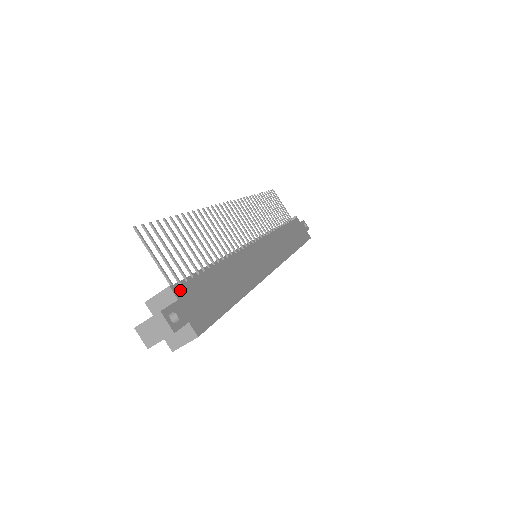
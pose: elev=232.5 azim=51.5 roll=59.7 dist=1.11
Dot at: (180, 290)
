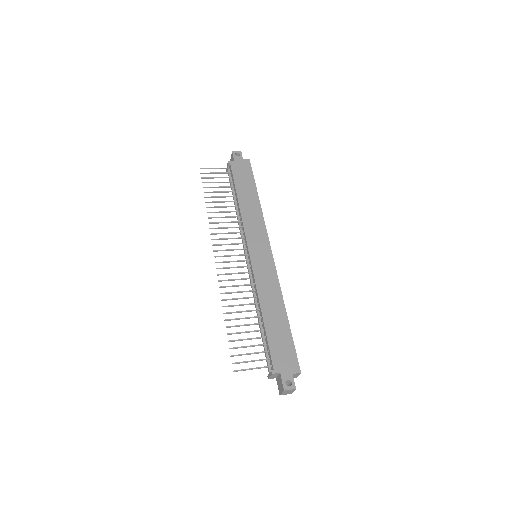
Dot at: (275, 367)
